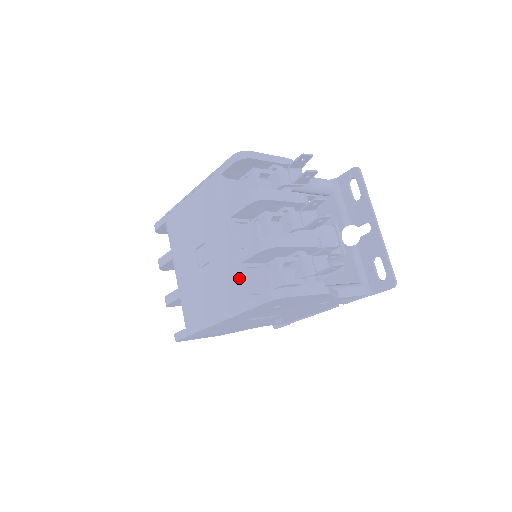
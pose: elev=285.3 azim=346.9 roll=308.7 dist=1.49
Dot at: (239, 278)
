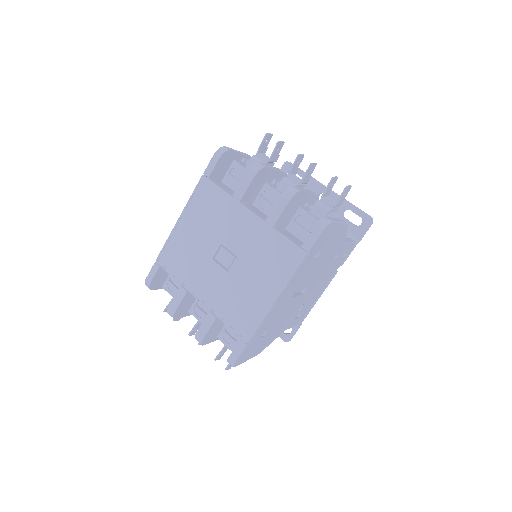
Dot at: (279, 239)
